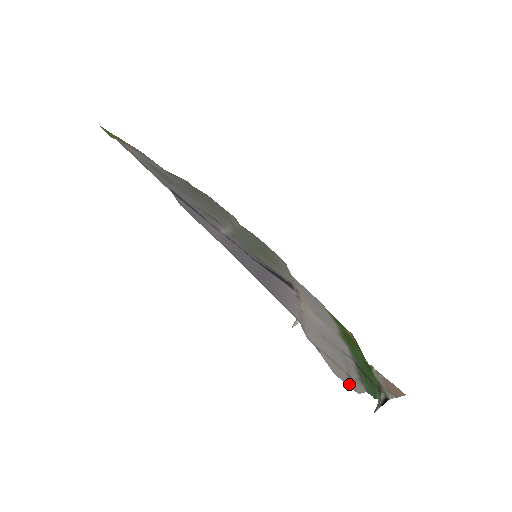
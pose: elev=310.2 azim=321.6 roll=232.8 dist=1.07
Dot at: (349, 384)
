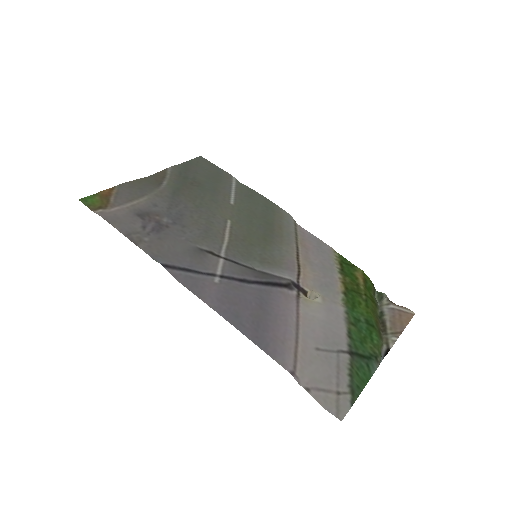
Dot at: (335, 412)
